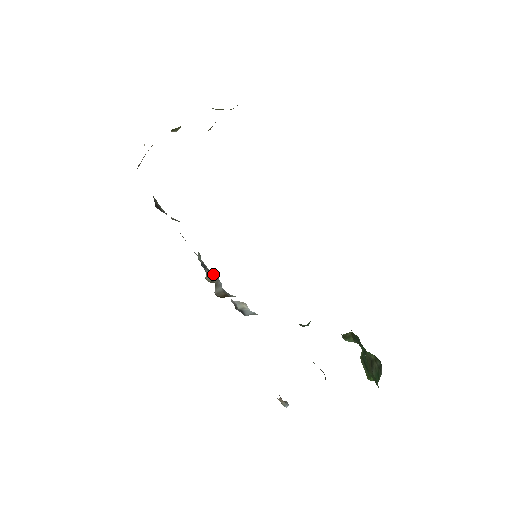
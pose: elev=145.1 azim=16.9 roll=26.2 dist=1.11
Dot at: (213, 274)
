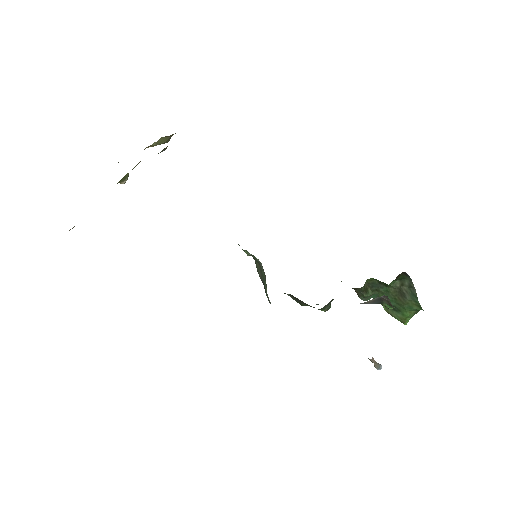
Dot at: occluded
